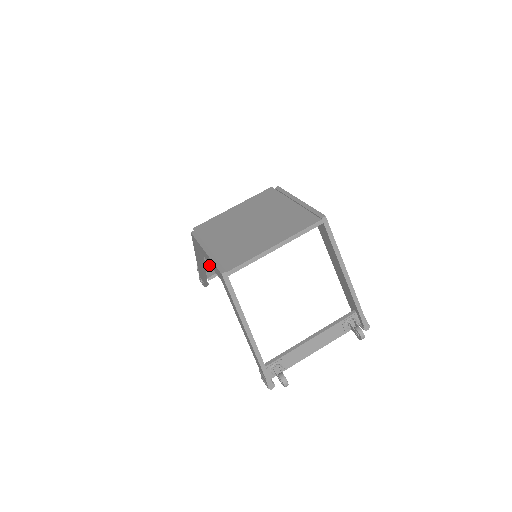
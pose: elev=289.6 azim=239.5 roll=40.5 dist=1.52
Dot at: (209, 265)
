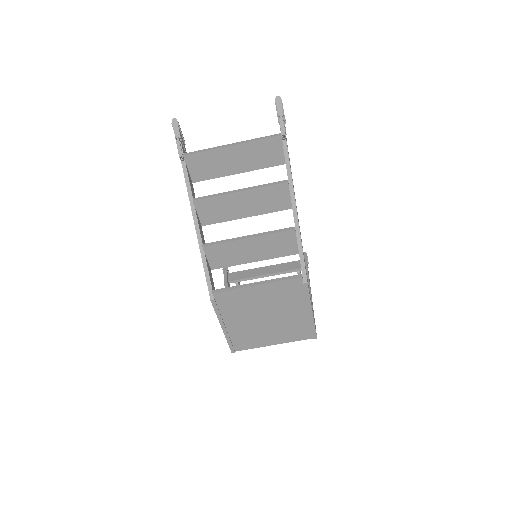
Dot at: occluded
